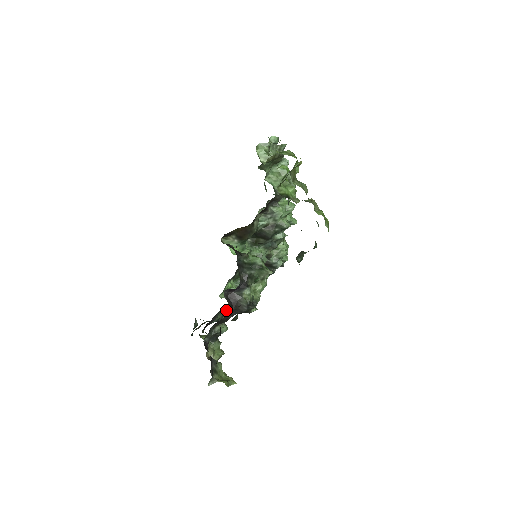
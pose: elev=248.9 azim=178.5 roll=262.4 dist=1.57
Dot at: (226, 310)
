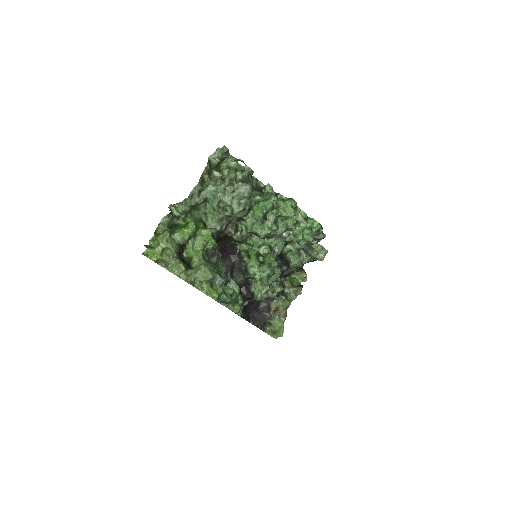
Dot at: (293, 267)
